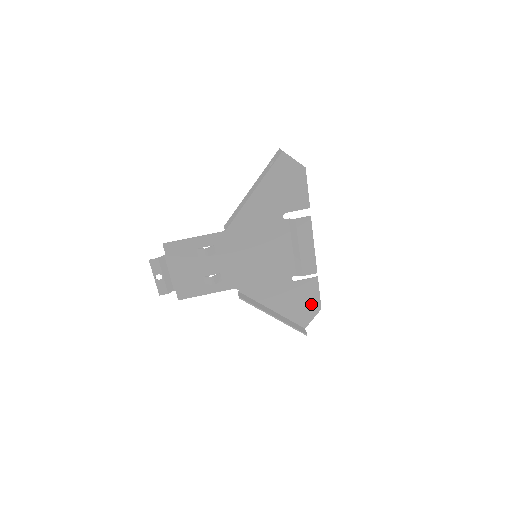
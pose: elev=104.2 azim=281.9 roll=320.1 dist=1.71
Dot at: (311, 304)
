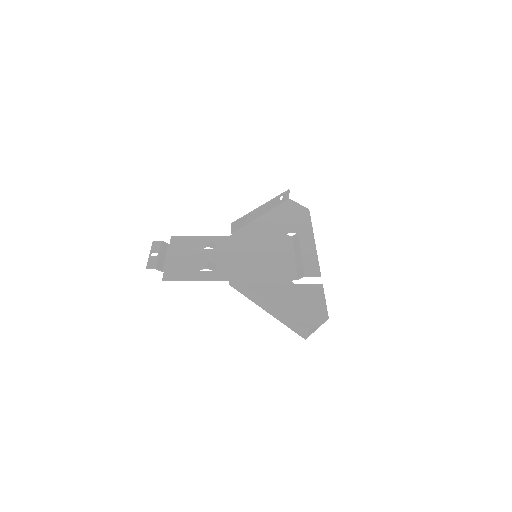
Dot at: (315, 310)
